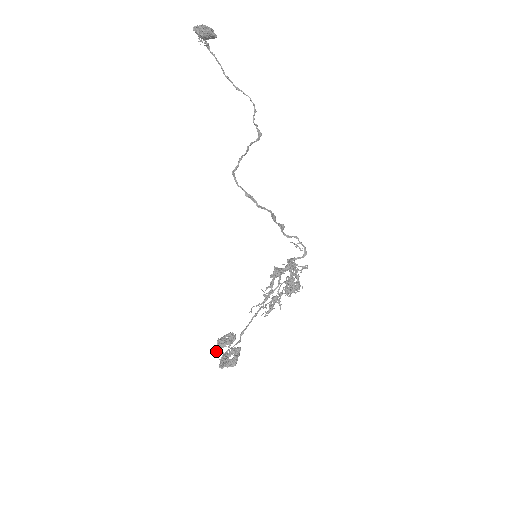
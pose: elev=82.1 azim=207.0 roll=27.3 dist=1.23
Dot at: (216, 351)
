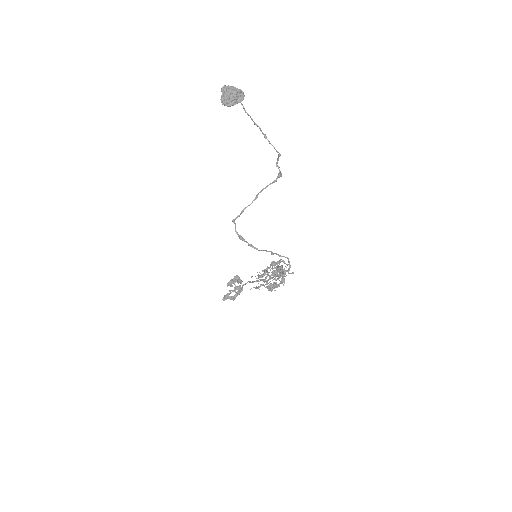
Dot at: occluded
